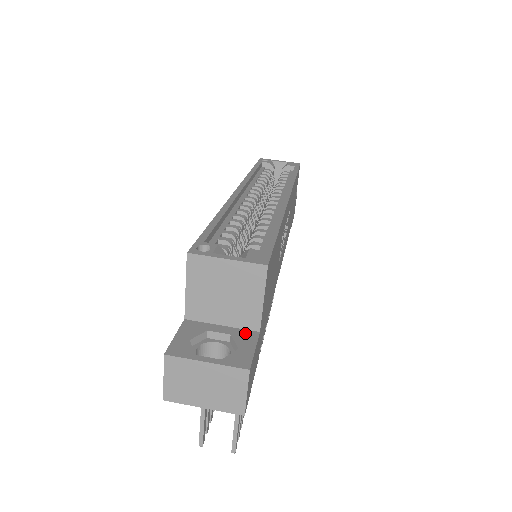
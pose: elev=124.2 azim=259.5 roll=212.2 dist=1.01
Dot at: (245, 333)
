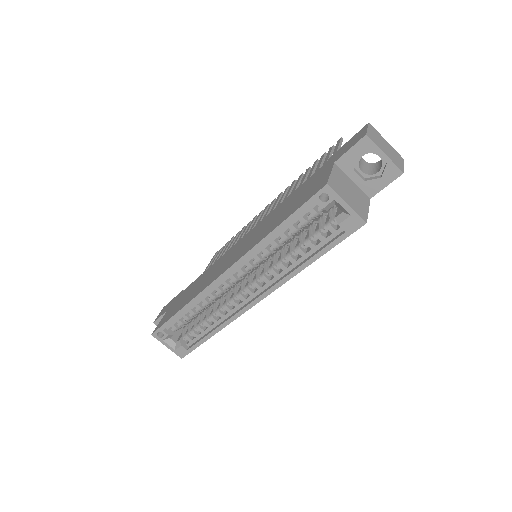
Dot at: occluded
